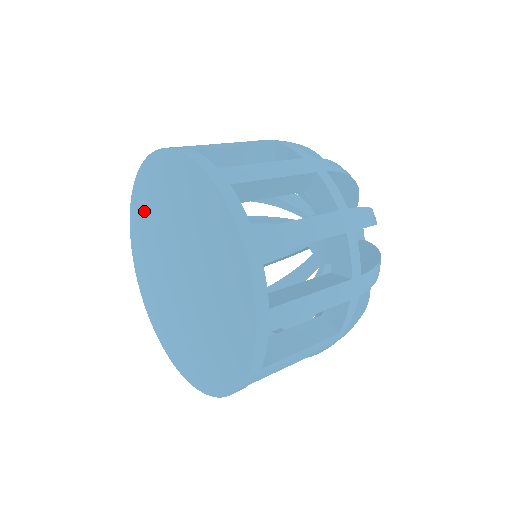
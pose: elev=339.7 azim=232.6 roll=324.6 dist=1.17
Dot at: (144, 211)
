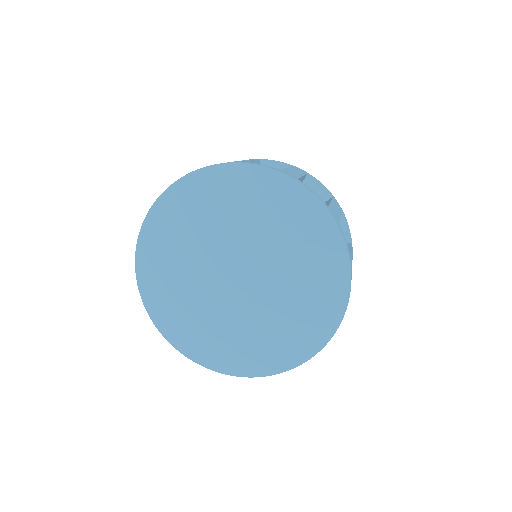
Dot at: (169, 234)
